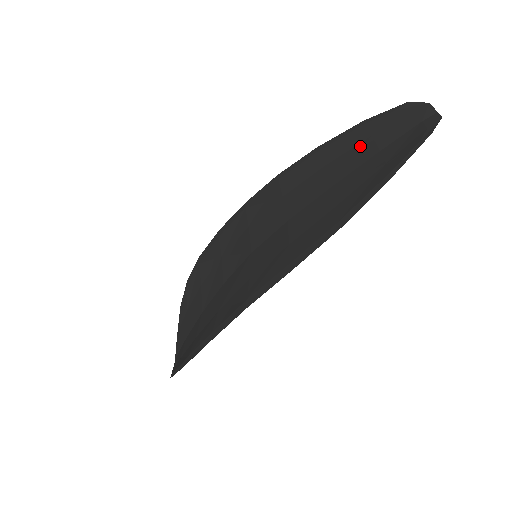
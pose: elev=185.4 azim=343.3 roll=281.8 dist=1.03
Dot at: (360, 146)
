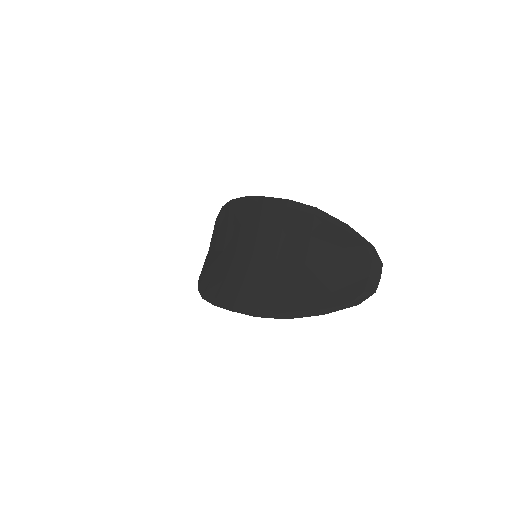
Dot at: (334, 249)
